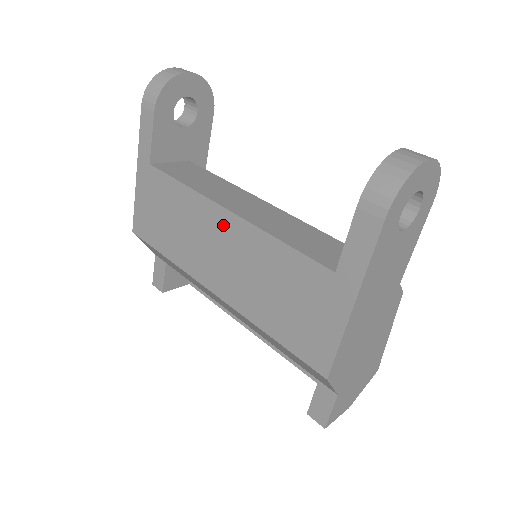
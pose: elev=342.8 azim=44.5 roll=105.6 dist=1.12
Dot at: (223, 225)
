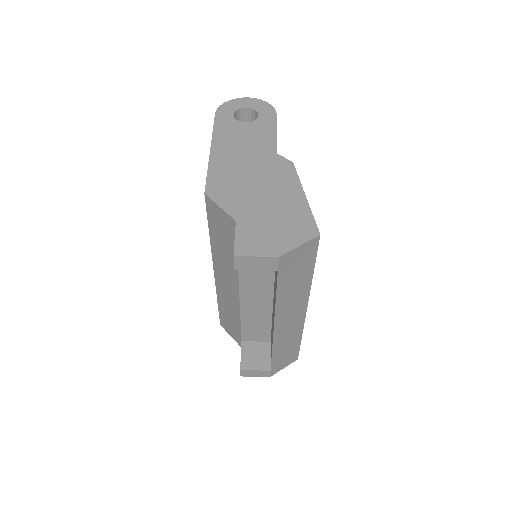
Dot at: occluded
